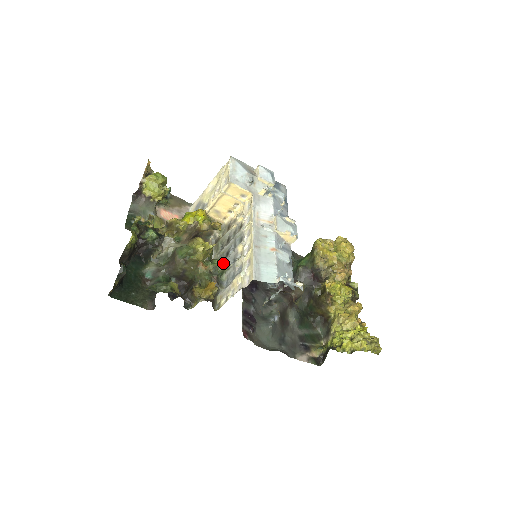
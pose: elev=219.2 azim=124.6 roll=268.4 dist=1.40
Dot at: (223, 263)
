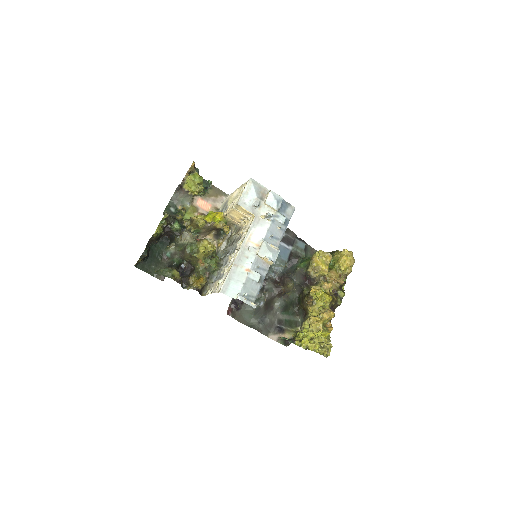
Dot at: (221, 261)
